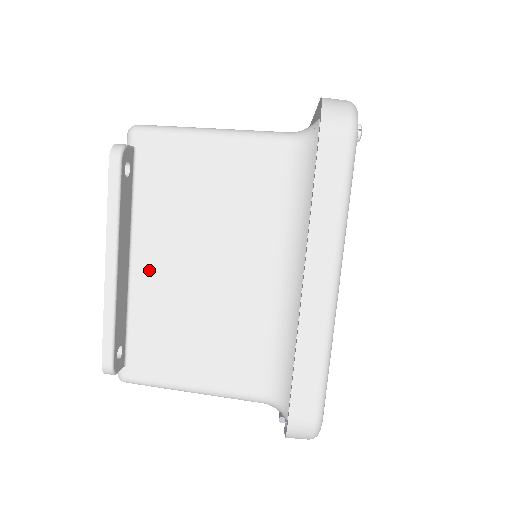
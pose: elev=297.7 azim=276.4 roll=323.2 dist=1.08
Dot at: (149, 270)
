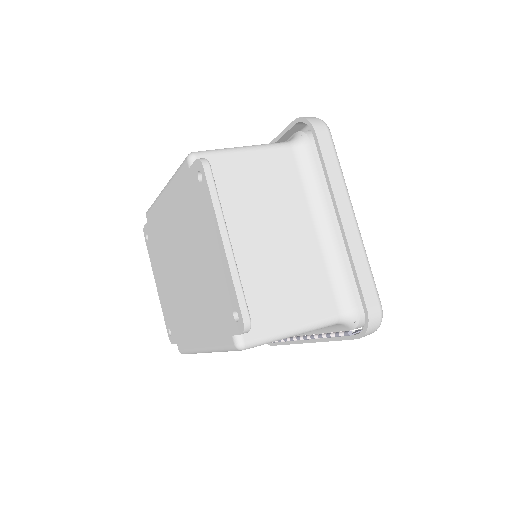
Dot at: (236, 249)
